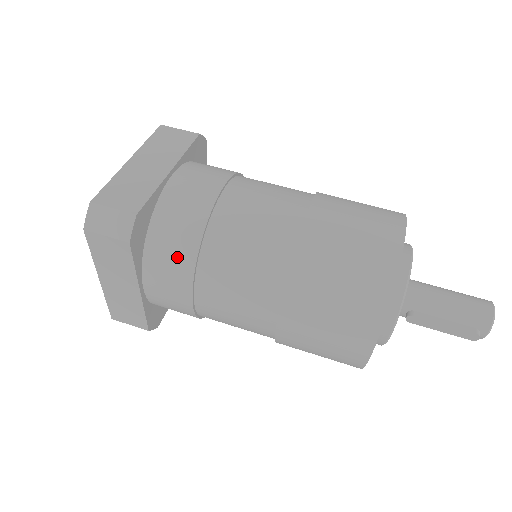
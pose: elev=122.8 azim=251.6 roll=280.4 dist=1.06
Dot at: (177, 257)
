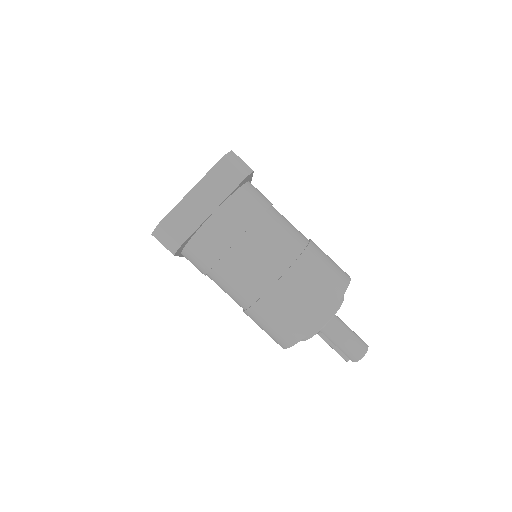
Dot at: (201, 262)
